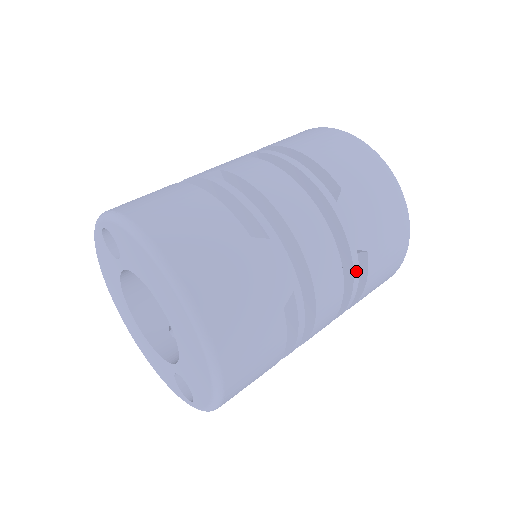
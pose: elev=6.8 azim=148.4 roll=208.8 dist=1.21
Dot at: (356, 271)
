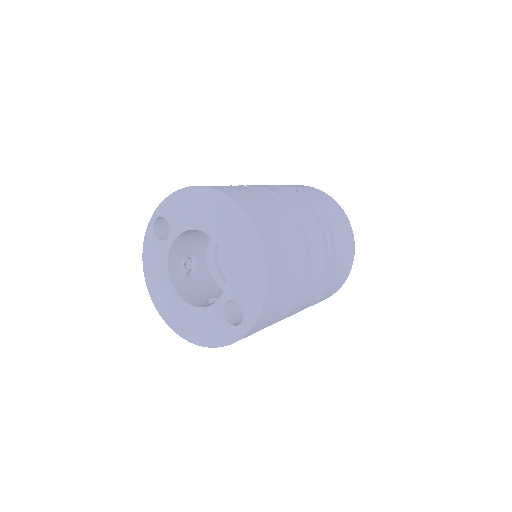
Dot at: (325, 227)
